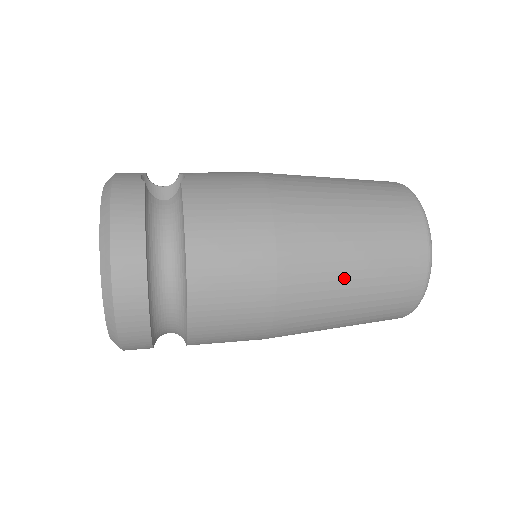
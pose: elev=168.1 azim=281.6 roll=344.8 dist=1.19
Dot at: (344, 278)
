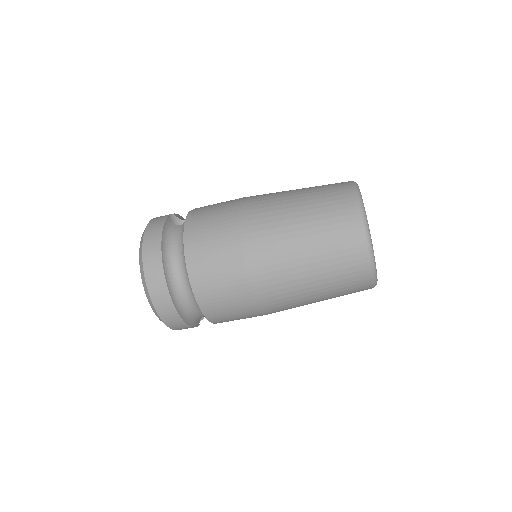
Dot at: (294, 251)
